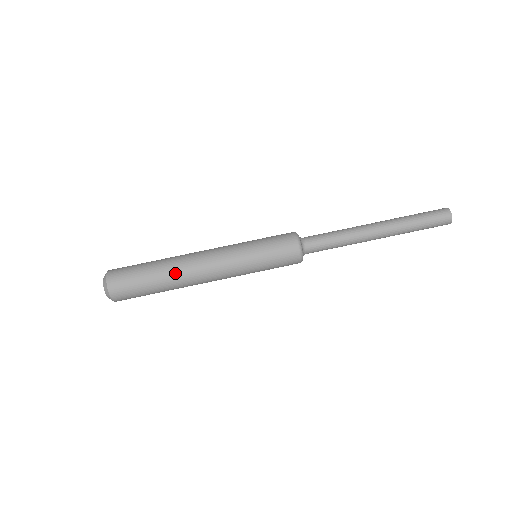
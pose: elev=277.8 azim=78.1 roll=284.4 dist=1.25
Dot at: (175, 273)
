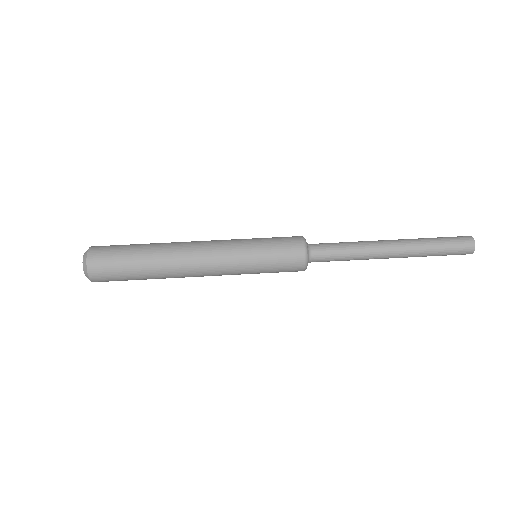
Dot at: (164, 255)
